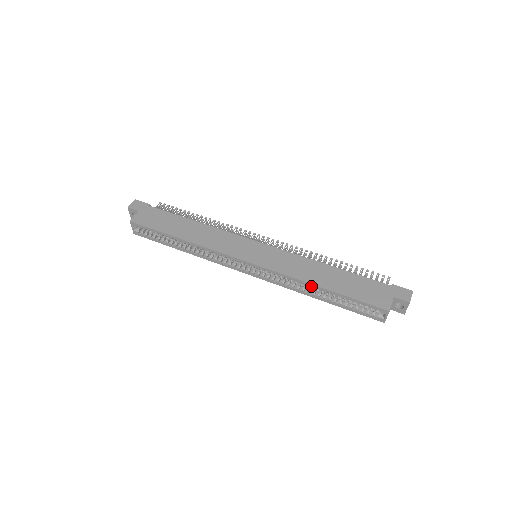
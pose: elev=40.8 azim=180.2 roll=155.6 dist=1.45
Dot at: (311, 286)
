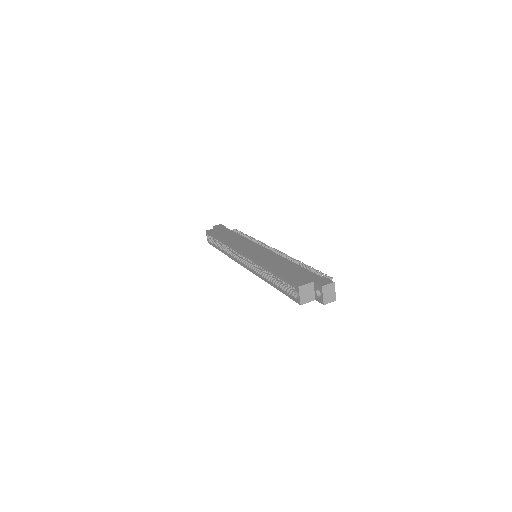
Dot at: (265, 269)
